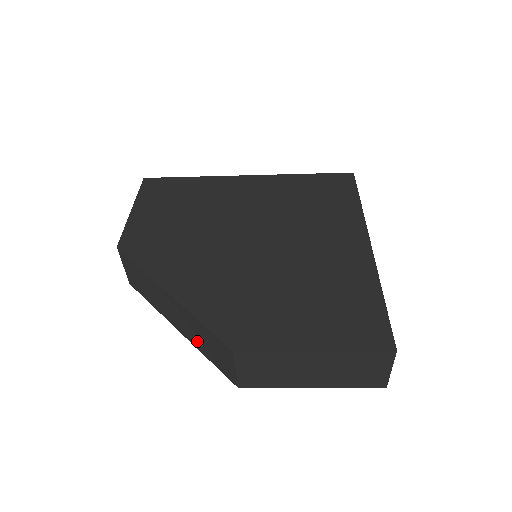
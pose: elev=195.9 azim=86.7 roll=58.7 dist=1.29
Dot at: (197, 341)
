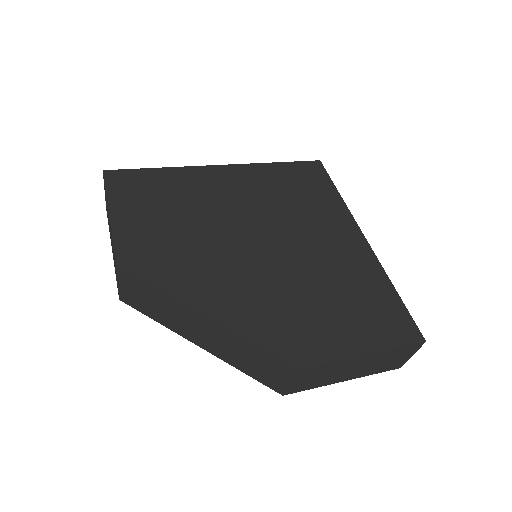
Dot at: (232, 357)
